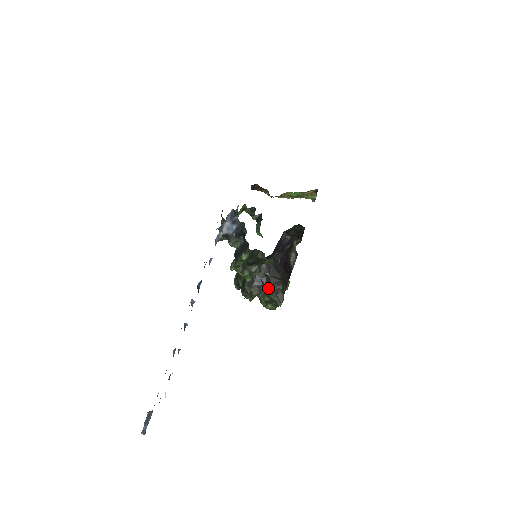
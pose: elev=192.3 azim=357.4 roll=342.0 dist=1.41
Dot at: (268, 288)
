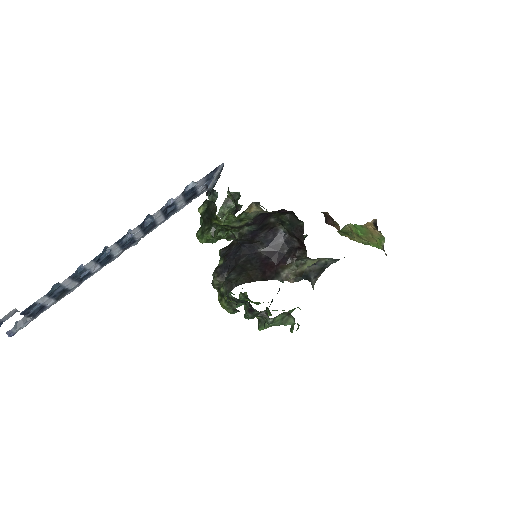
Dot at: occluded
